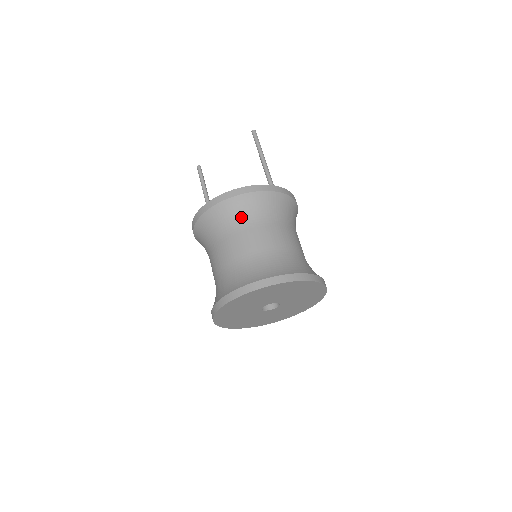
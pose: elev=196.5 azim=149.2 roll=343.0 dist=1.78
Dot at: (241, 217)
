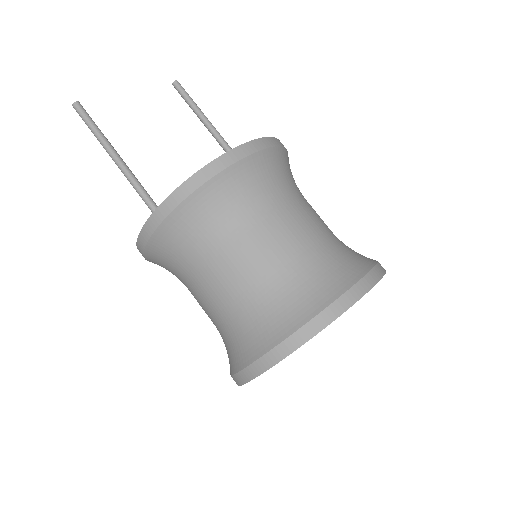
Dot at: (288, 180)
